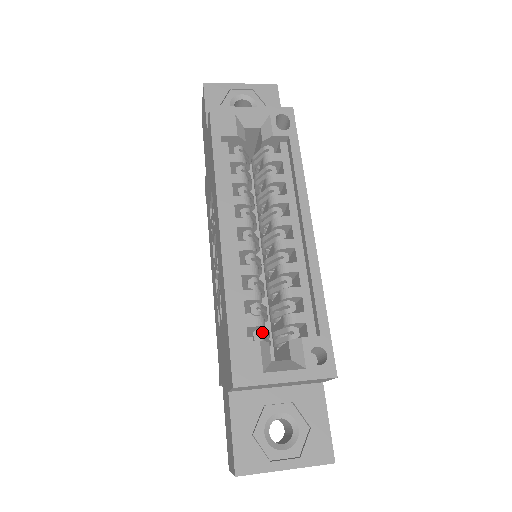
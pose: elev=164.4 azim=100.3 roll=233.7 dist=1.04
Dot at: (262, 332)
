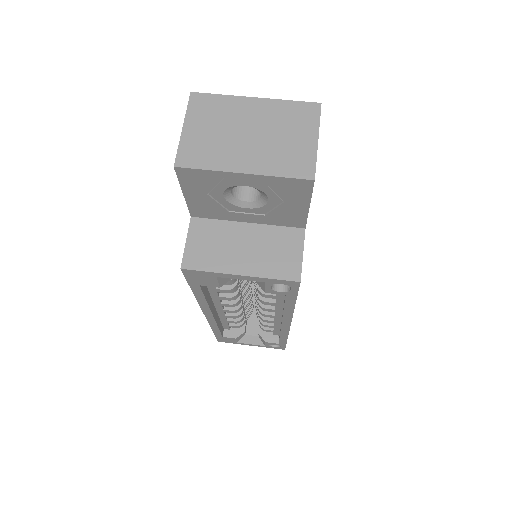
Dot at: occluded
